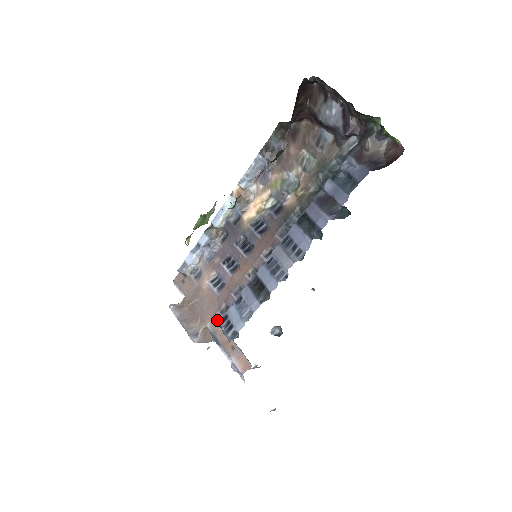
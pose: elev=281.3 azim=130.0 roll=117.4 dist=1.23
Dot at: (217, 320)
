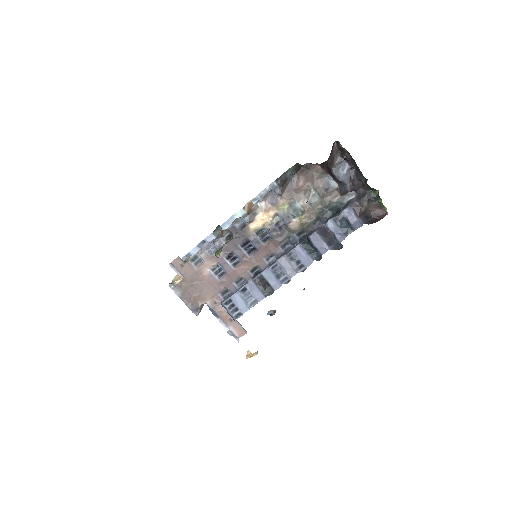
Dot at: (217, 300)
